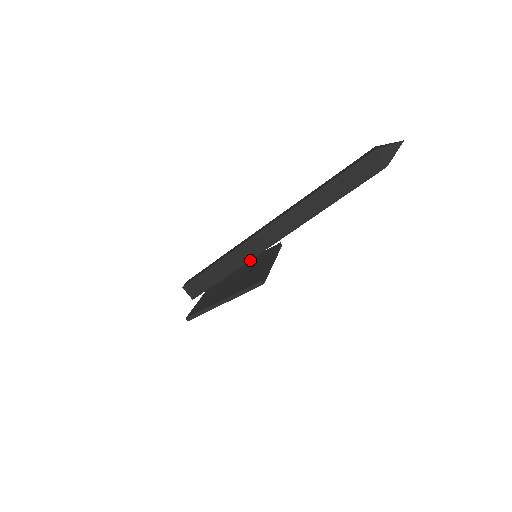
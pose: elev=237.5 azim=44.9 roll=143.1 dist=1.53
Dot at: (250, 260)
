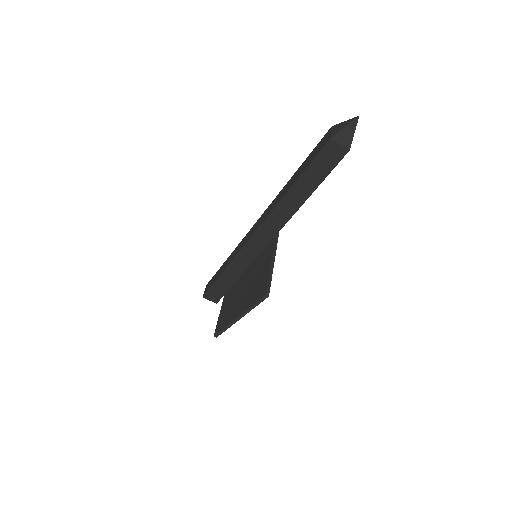
Dot at: occluded
